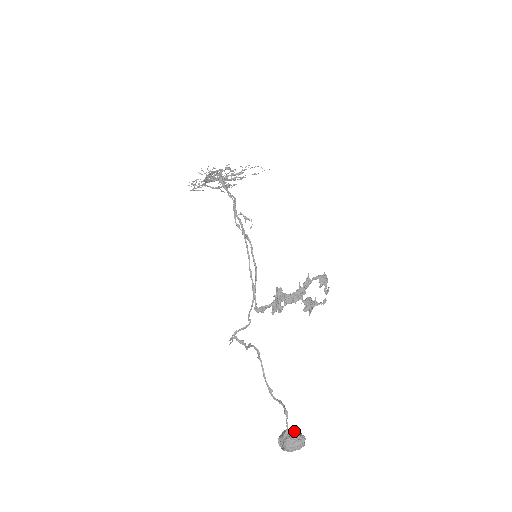
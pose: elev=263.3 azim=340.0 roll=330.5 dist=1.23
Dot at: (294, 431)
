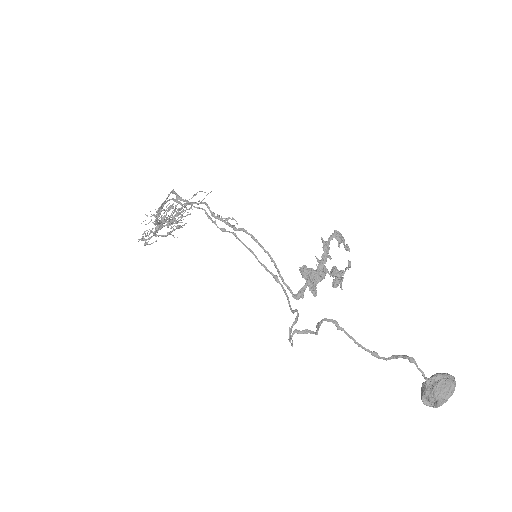
Dot at: (435, 374)
